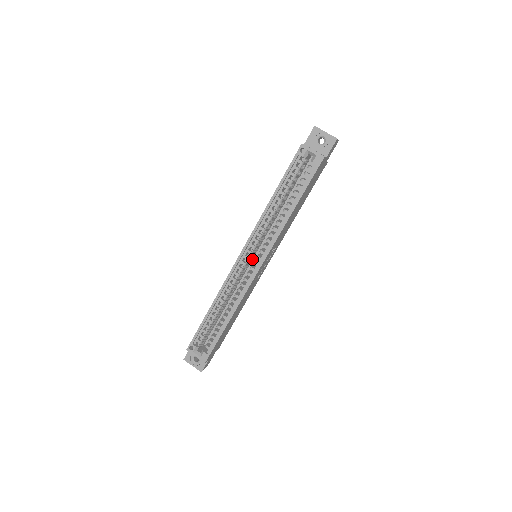
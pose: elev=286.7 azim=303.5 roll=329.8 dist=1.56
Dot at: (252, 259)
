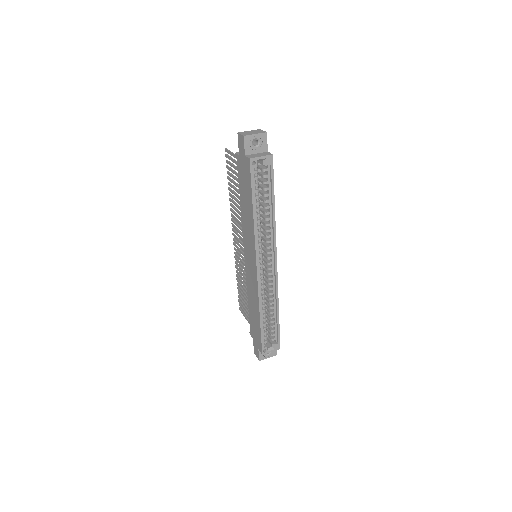
Dot at: occluded
